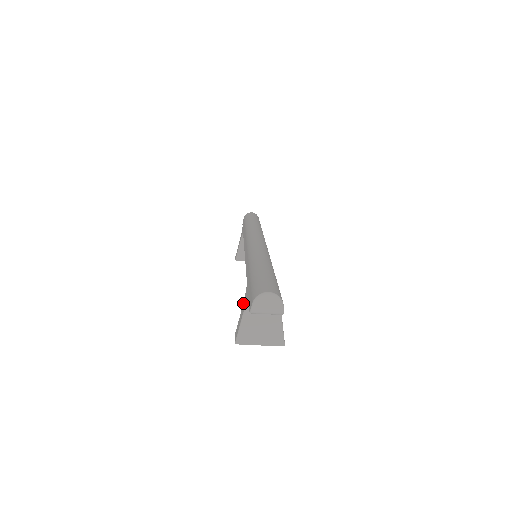
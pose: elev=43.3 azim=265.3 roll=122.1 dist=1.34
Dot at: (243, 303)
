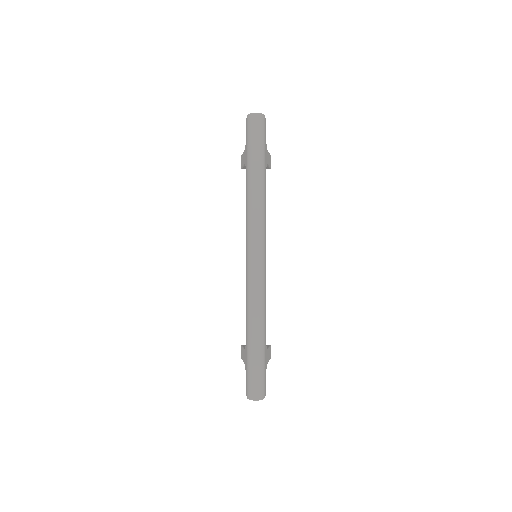
Dot at: (244, 351)
